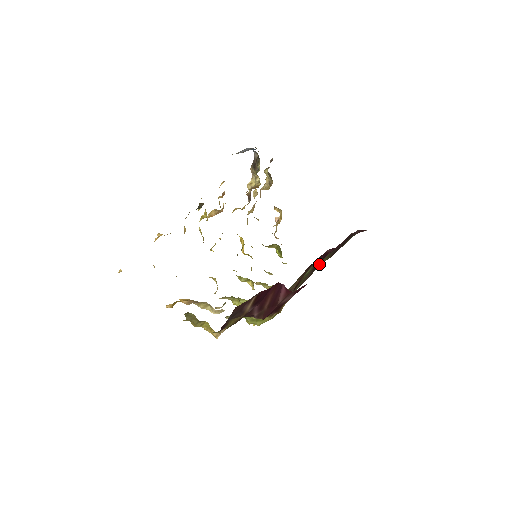
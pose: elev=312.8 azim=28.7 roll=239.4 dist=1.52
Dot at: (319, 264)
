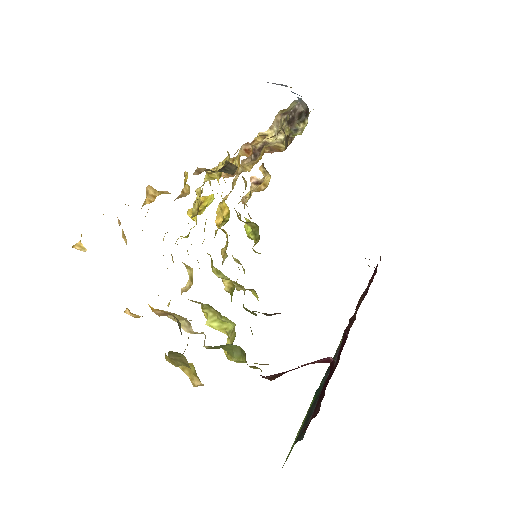
Dot at: occluded
